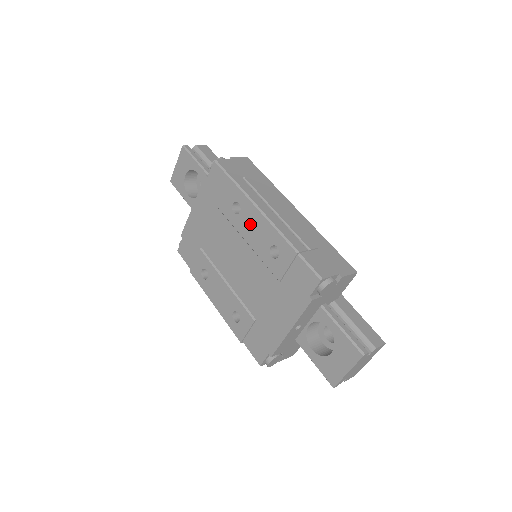
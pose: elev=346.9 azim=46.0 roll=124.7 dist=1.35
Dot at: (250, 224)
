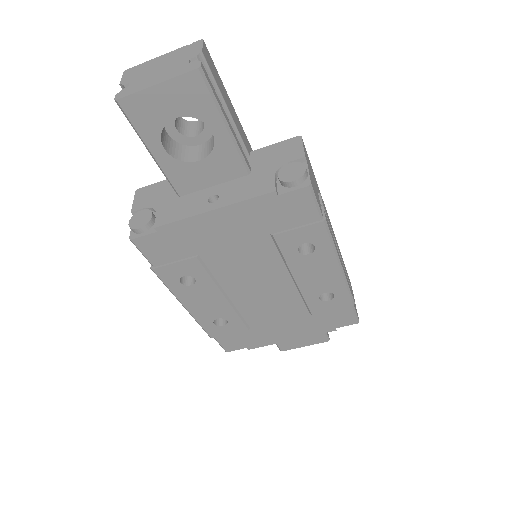
Dot at: (315, 269)
